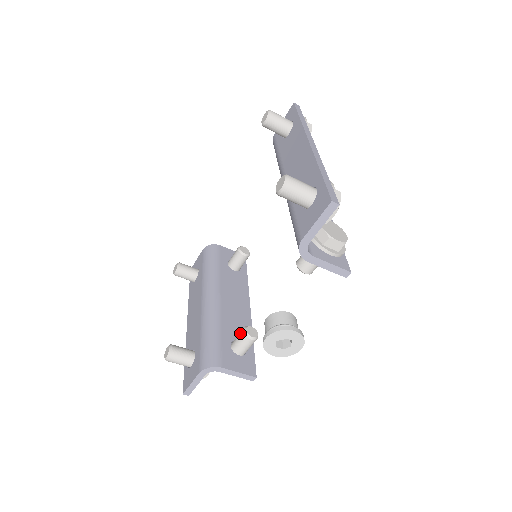
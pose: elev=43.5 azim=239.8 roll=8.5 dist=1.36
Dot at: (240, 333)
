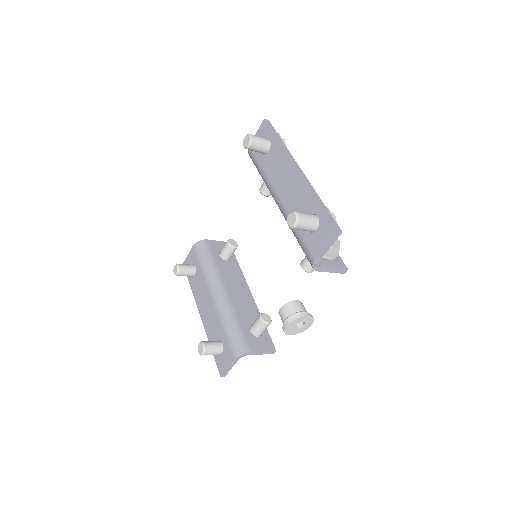
Dot at: (257, 321)
